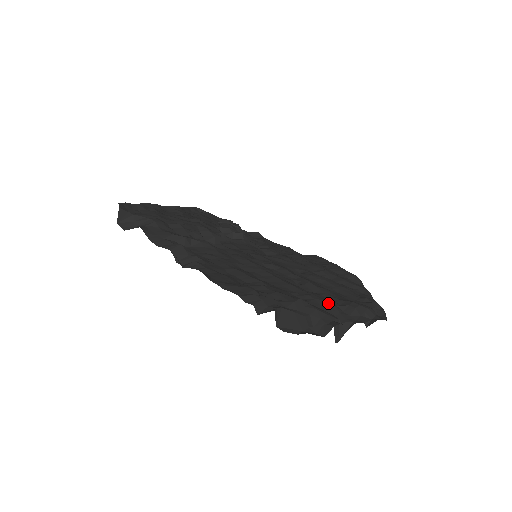
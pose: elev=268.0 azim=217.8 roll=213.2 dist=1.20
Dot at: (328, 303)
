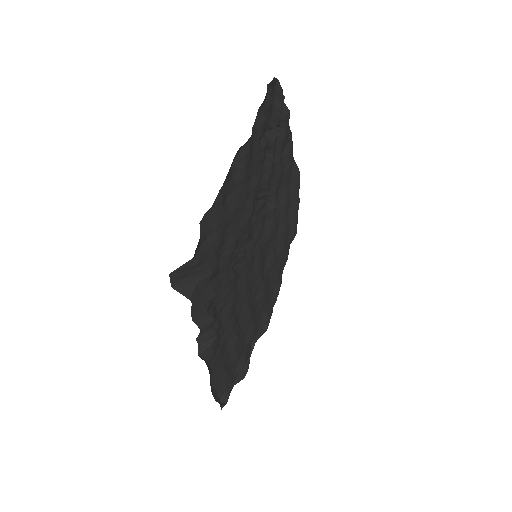
Dot at: occluded
